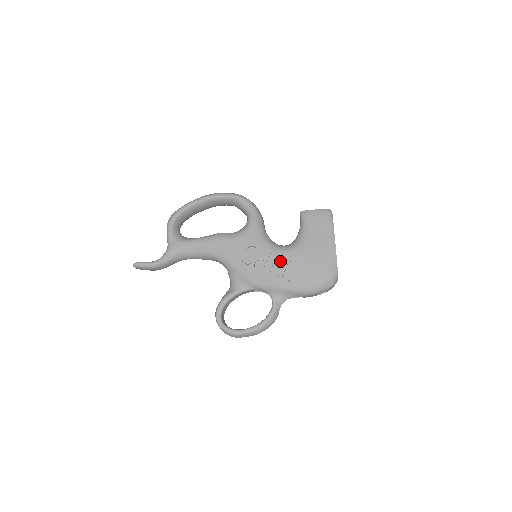
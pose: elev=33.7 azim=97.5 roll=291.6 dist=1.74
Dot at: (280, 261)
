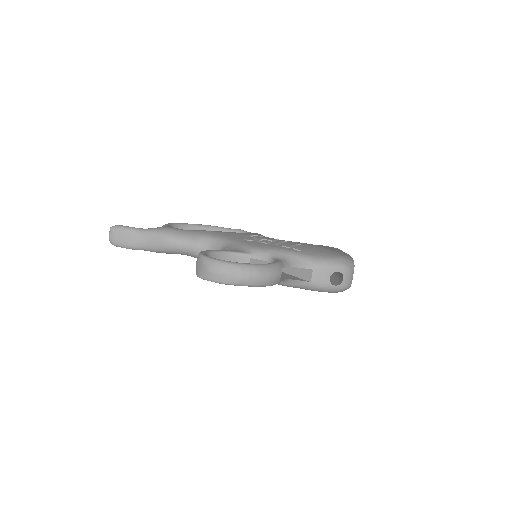
Dot at: (288, 242)
